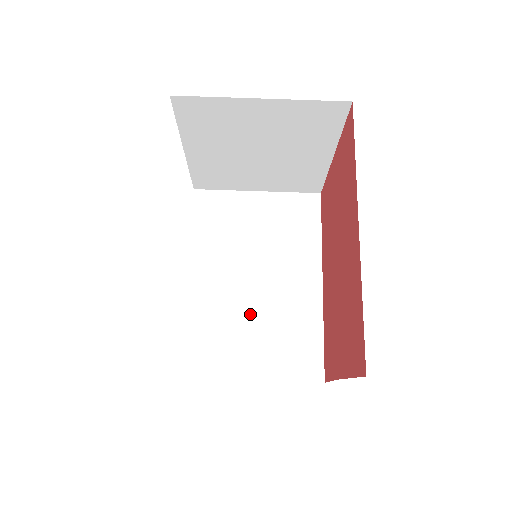
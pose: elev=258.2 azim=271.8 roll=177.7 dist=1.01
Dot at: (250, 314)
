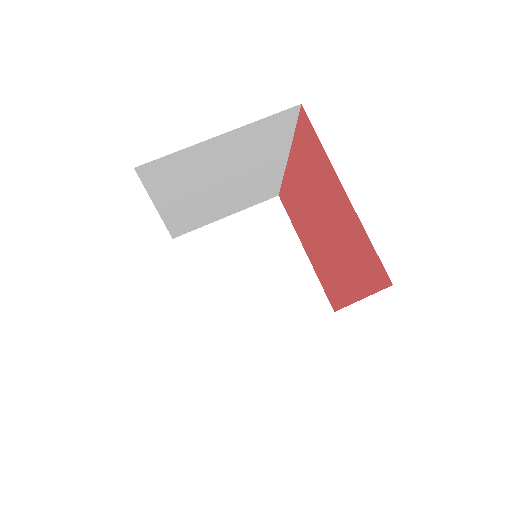
Dot at: occluded
